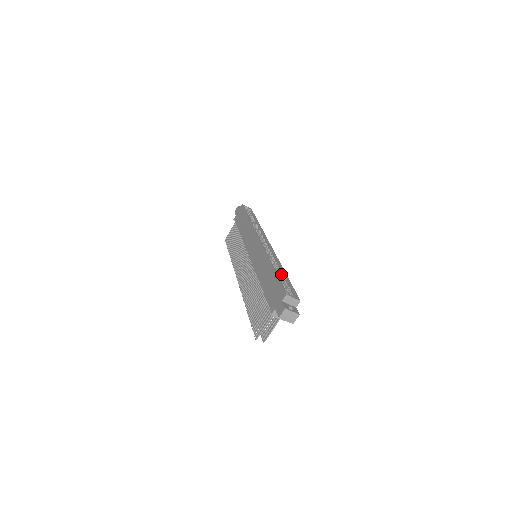
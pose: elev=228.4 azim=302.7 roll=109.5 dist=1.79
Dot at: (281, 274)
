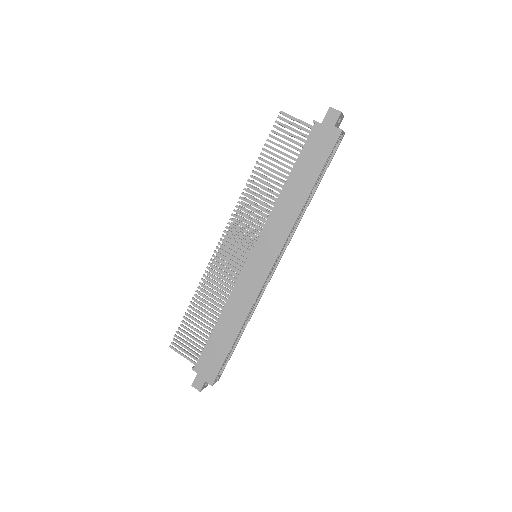
Dot at: (237, 337)
